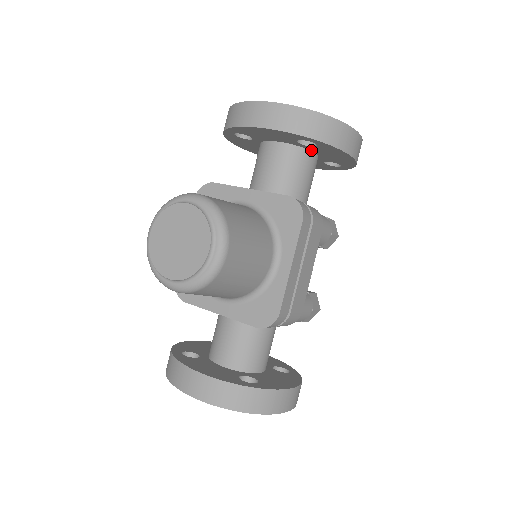
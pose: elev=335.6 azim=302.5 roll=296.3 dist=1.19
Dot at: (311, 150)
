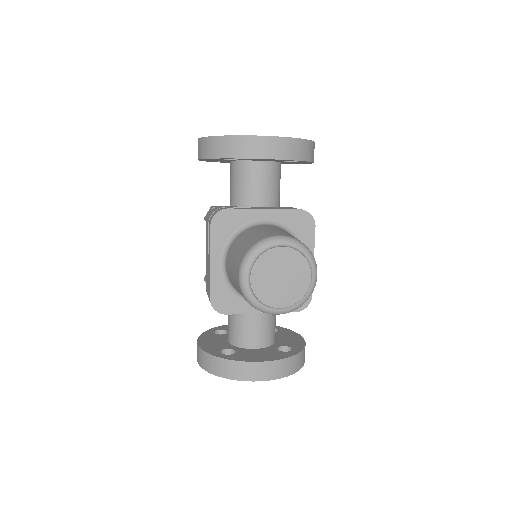
Dot at: (282, 162)
